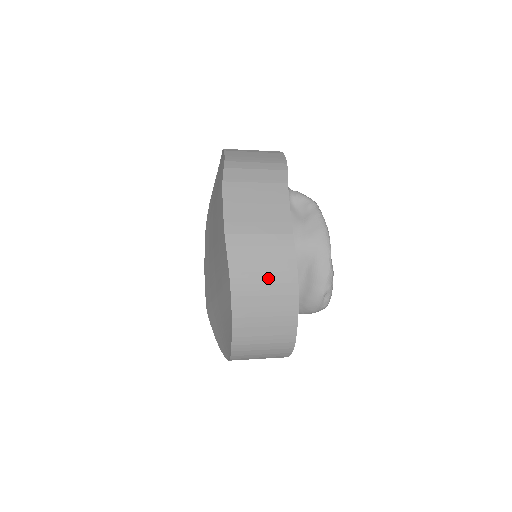
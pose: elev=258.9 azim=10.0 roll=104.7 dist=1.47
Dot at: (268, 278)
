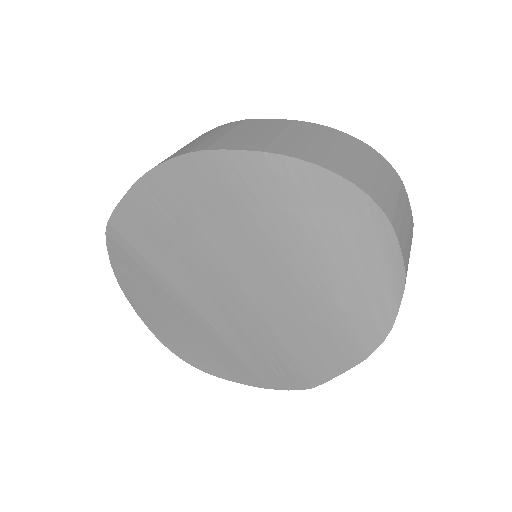
Dot at: occluded
